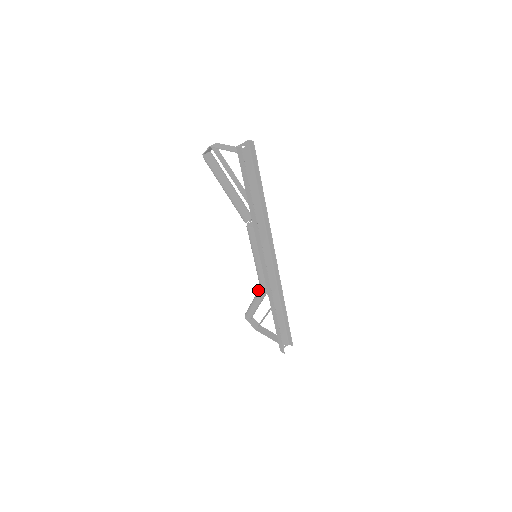
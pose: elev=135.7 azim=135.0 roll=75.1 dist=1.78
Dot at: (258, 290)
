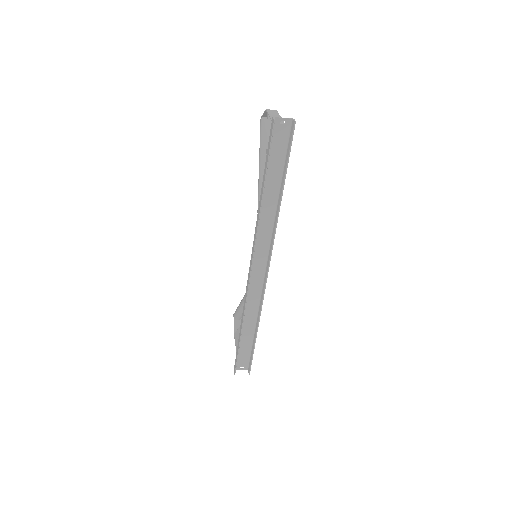
Dot at: occluded
